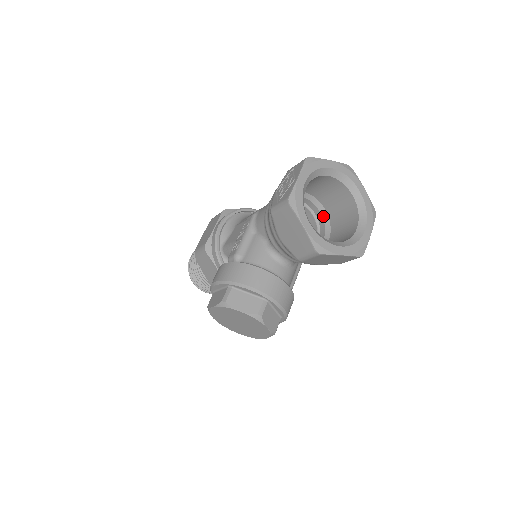
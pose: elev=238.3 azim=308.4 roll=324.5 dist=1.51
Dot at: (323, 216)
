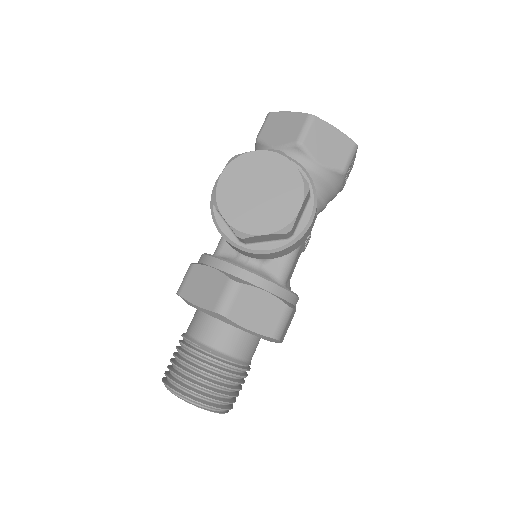
Dot at: occluded
